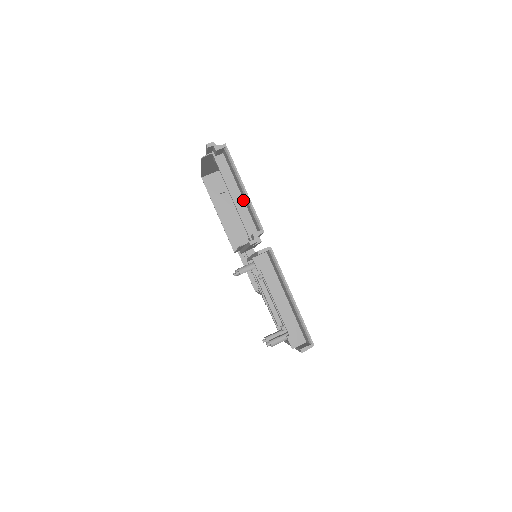
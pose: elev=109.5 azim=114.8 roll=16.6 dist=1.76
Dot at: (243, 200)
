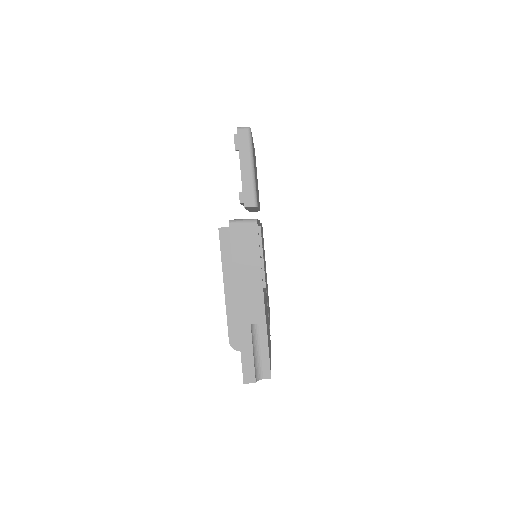
Dot at: occluded
